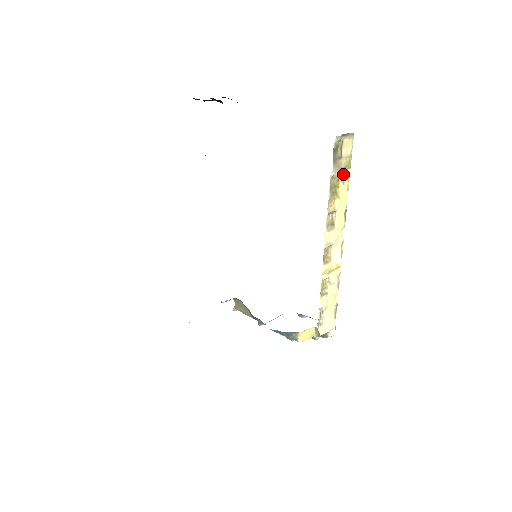
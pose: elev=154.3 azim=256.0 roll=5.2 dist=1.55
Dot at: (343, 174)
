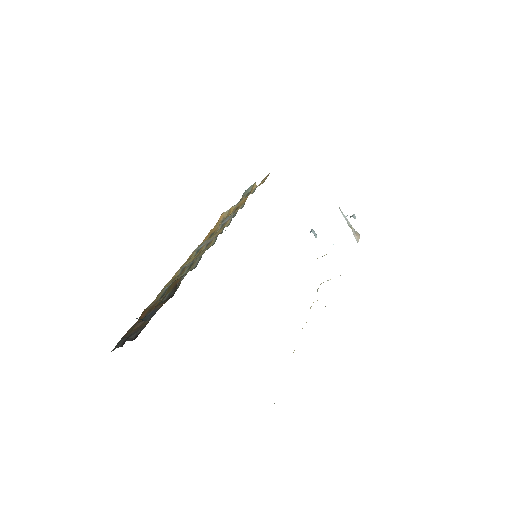
Dot at: occluded
